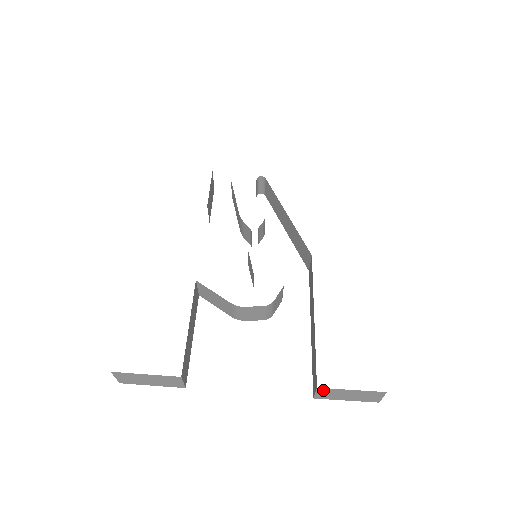
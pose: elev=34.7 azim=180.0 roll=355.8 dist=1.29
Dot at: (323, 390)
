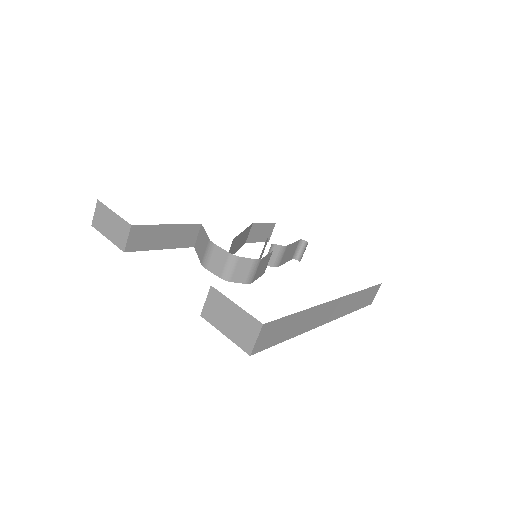
Dot at: (214, 295)
